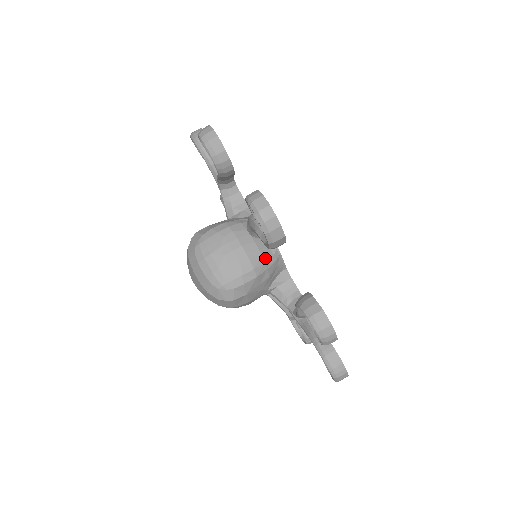
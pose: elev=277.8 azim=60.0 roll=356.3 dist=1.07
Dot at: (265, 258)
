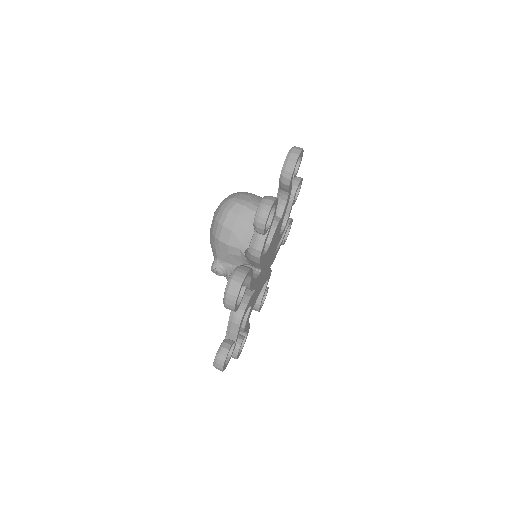
Dot at: occluded
